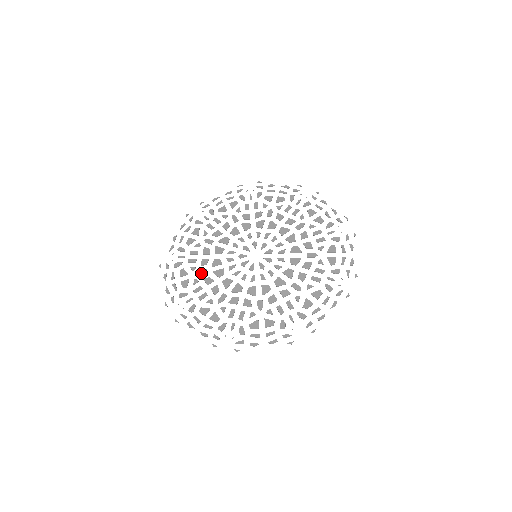
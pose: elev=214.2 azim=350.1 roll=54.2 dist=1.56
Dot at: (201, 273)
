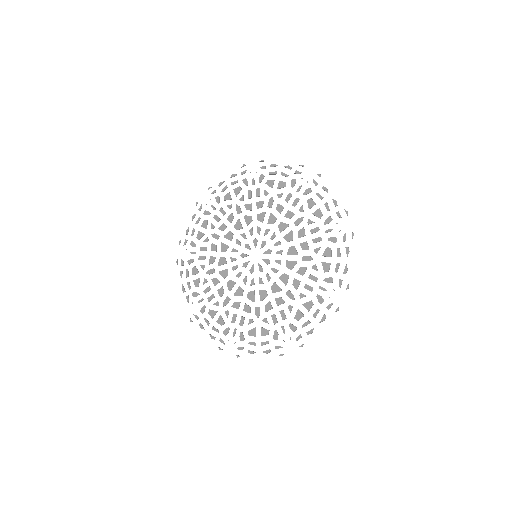
Dot at: (226, 303)
